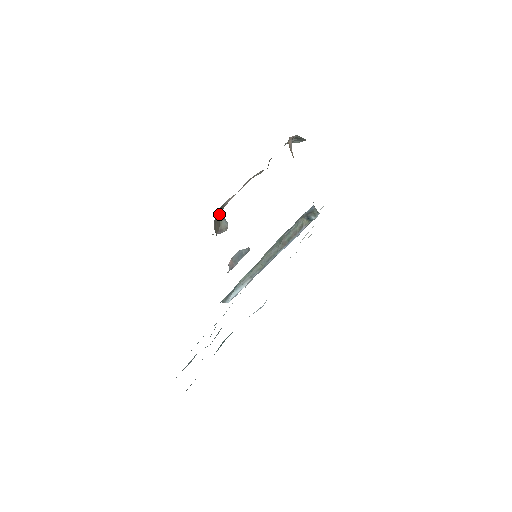
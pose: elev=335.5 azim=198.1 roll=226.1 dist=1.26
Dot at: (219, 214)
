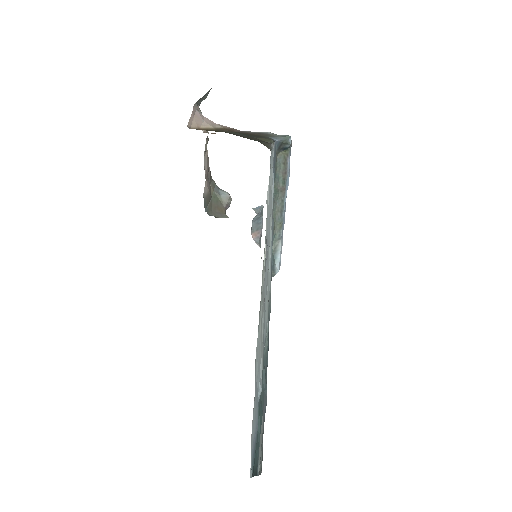
Dot at: (211, 199)
